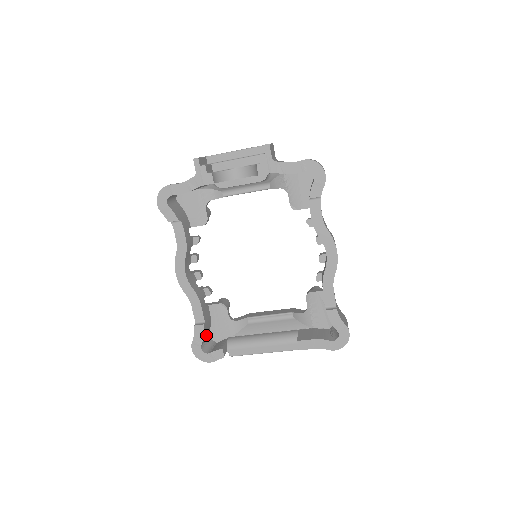
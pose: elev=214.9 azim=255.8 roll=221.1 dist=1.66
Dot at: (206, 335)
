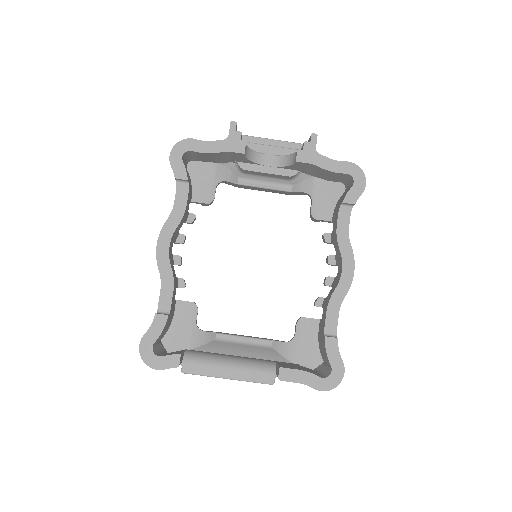
Dot at: (162, 334)
